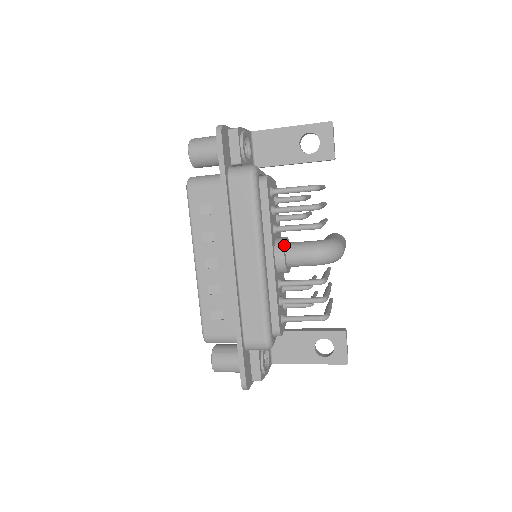
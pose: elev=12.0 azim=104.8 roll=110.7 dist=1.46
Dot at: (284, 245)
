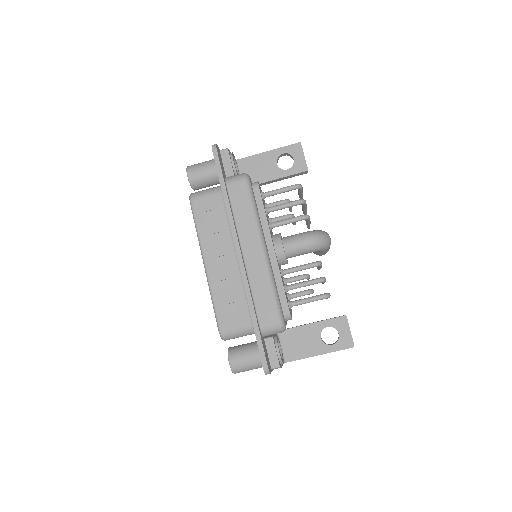
Dot at: (280, 237)
